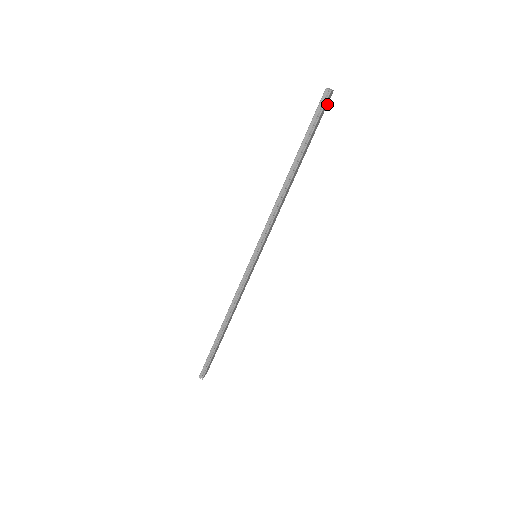
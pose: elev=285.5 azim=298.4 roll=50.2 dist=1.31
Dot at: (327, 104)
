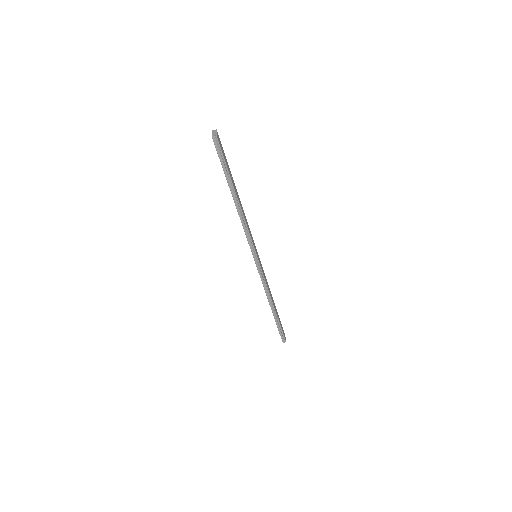
Dot at: occluded
